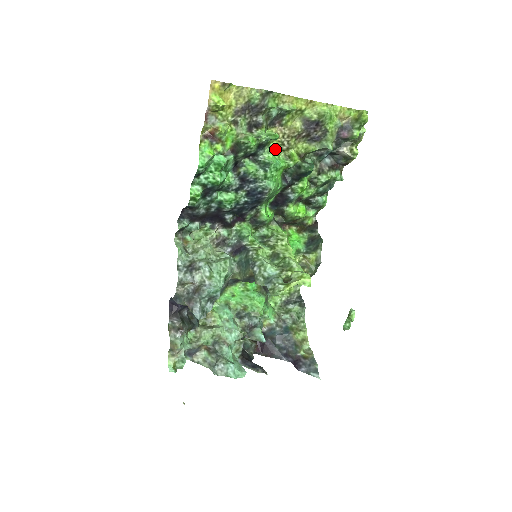
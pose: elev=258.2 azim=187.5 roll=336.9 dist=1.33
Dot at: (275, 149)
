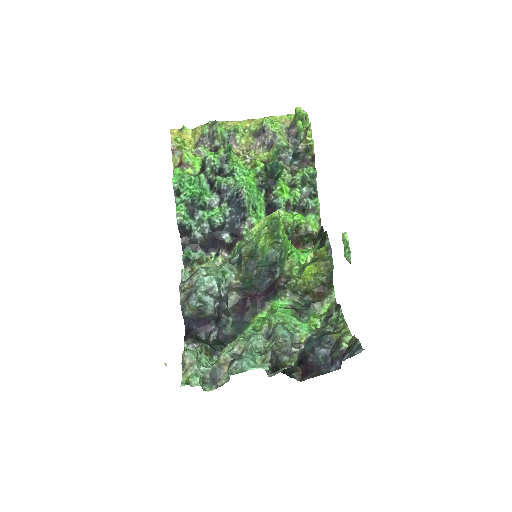
Dot at: (240, 164)
